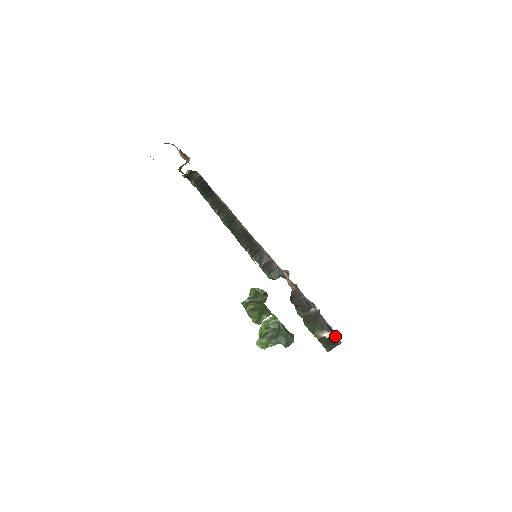
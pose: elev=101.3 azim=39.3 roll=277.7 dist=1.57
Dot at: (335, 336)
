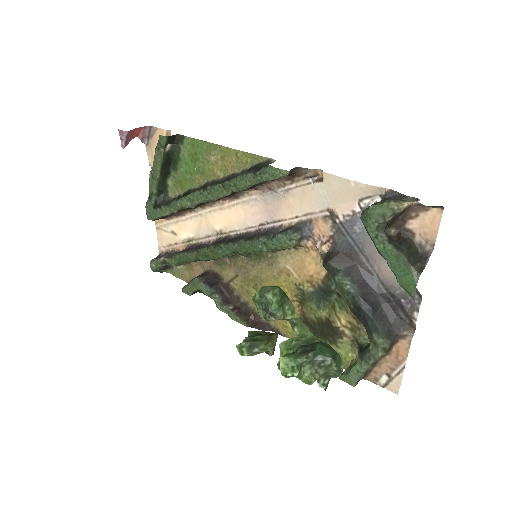
Dot at: (419, 238)
